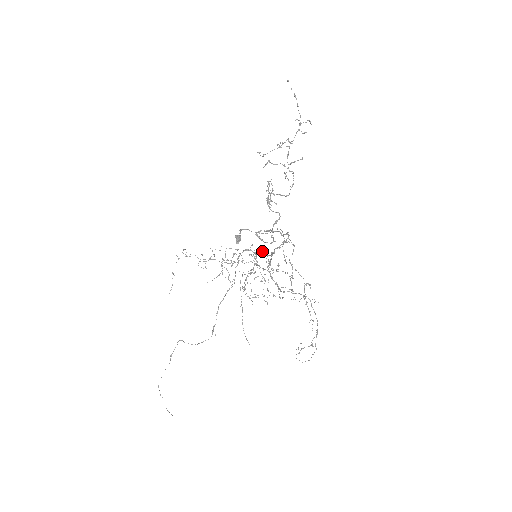
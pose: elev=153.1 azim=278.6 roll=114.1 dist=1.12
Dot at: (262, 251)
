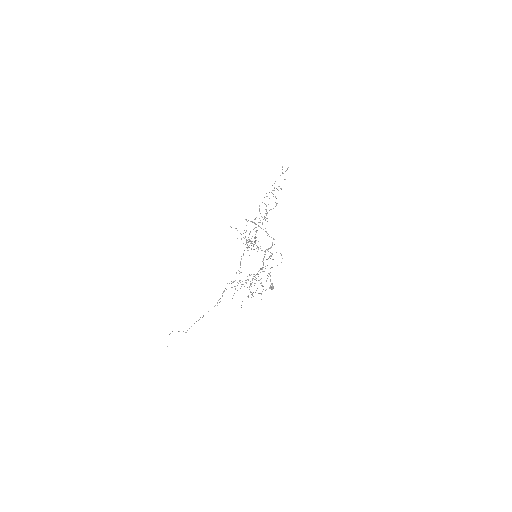
Dot at: occluded
